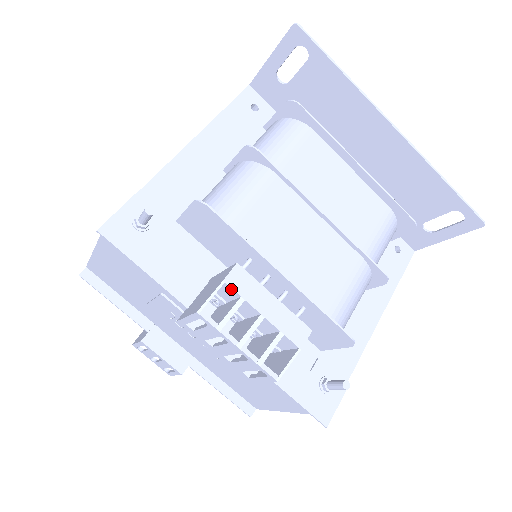
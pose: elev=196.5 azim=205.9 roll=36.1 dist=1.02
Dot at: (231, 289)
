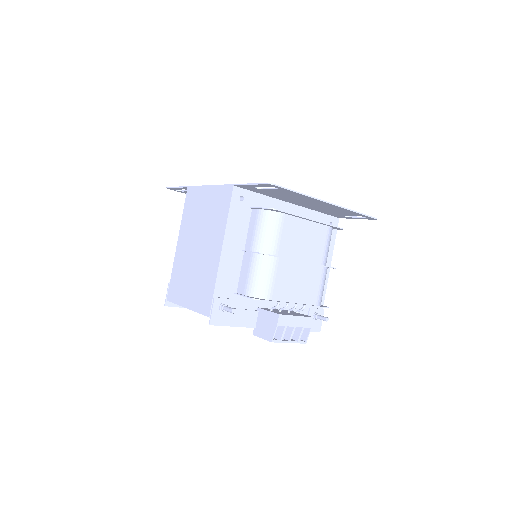
Dot at: occluded
